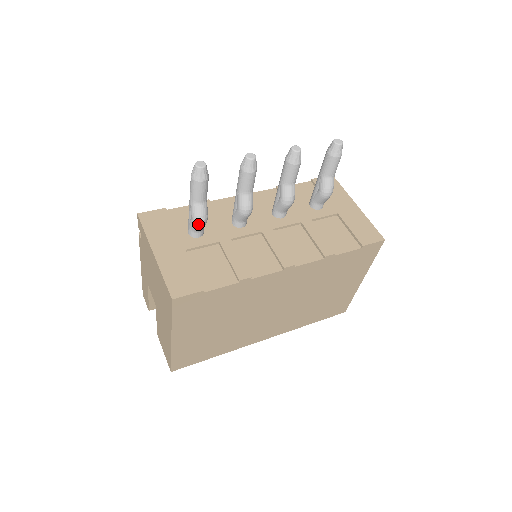
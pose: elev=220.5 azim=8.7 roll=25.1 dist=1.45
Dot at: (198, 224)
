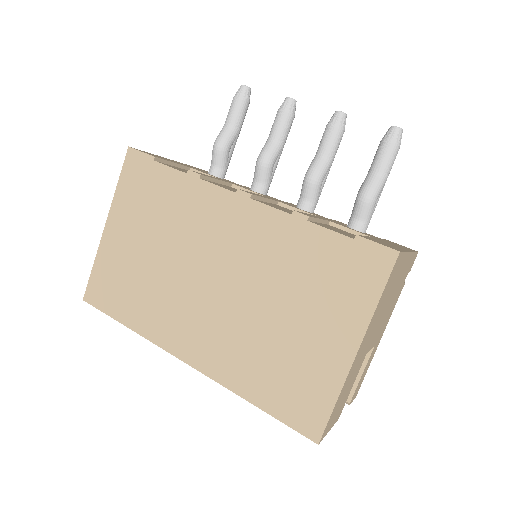
Dot at: (214, 147)
